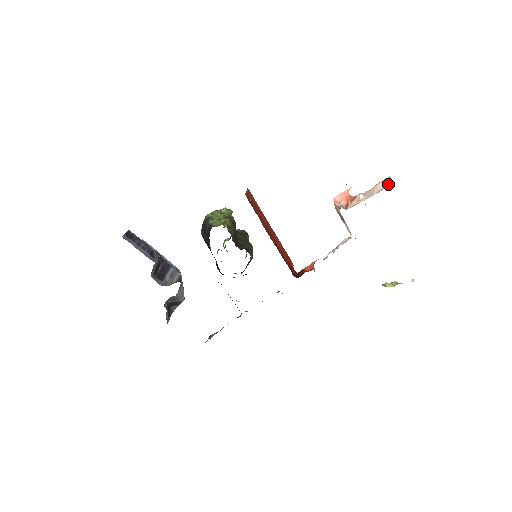
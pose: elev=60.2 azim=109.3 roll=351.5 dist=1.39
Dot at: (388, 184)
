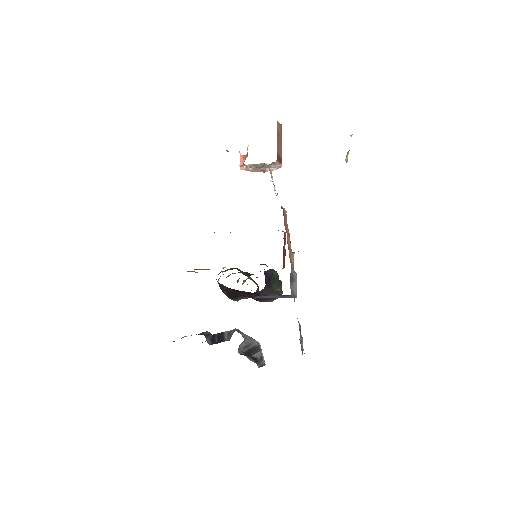
Dot at: occluded
